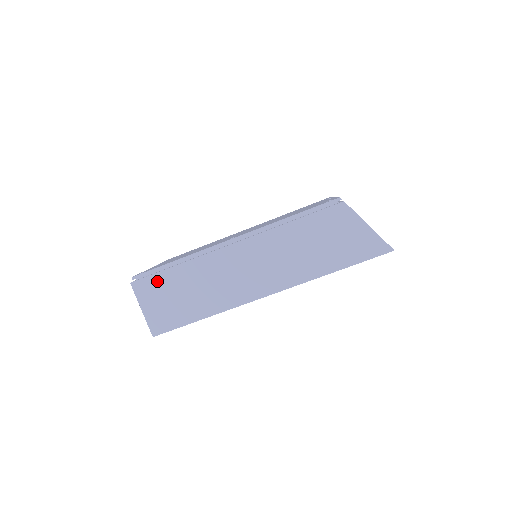
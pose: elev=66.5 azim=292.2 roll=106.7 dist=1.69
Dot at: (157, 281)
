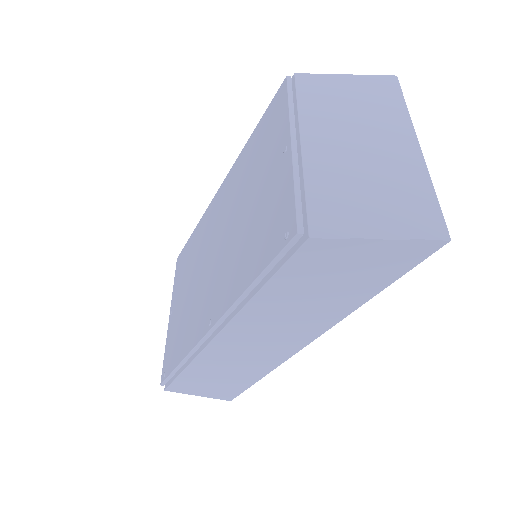
Dot at: (184, 382)
